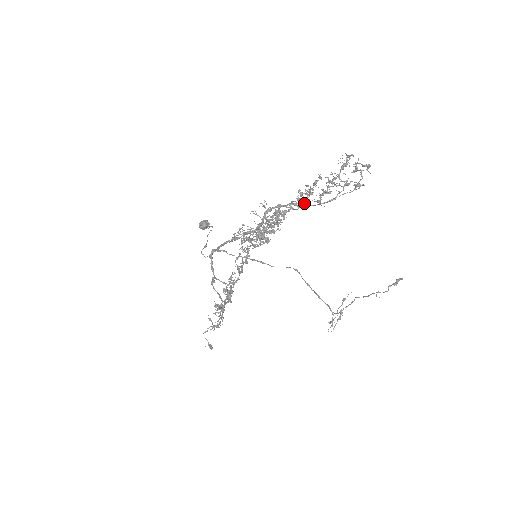
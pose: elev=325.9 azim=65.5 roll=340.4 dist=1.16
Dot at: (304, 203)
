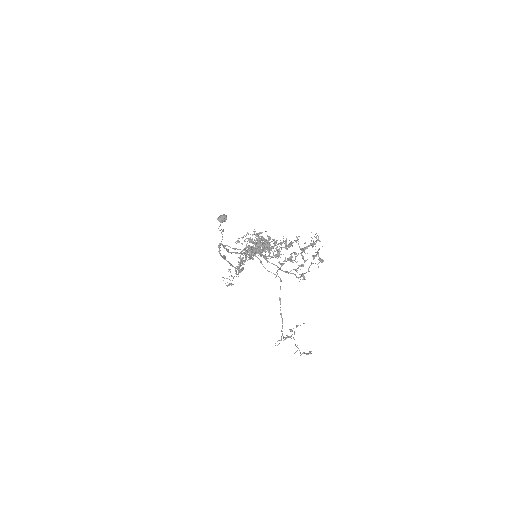
Dot at: occluded
